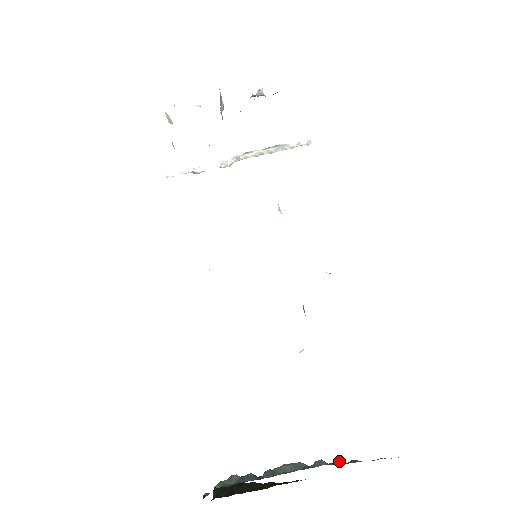
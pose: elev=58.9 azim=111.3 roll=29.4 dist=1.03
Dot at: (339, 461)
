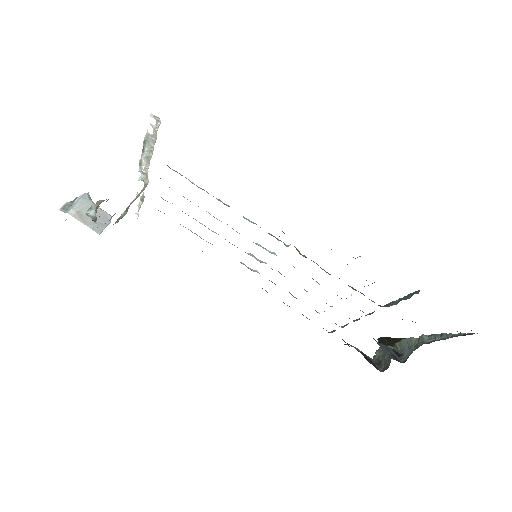
Dot at: (434, 335)
